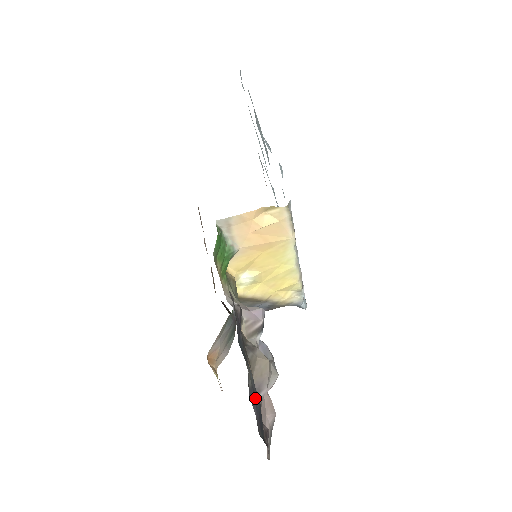
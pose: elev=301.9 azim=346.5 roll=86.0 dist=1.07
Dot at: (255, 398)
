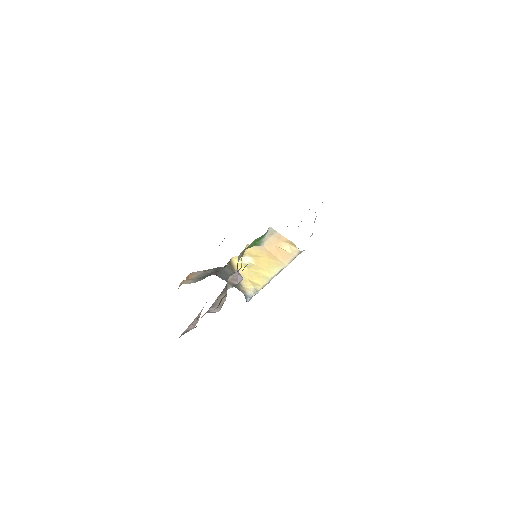
Dot at: occluded
